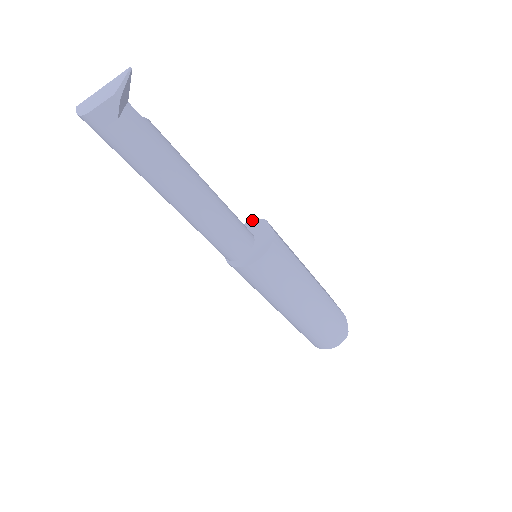
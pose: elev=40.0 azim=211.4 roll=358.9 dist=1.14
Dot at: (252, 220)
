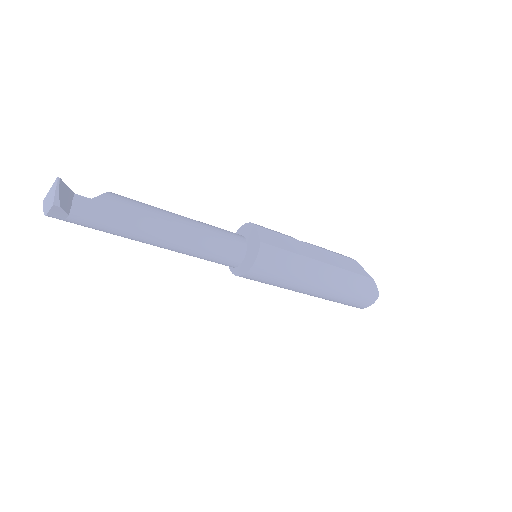
Dot at: (247, 223)
